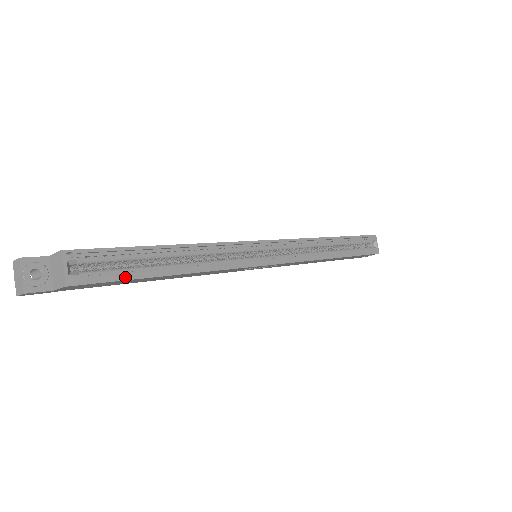
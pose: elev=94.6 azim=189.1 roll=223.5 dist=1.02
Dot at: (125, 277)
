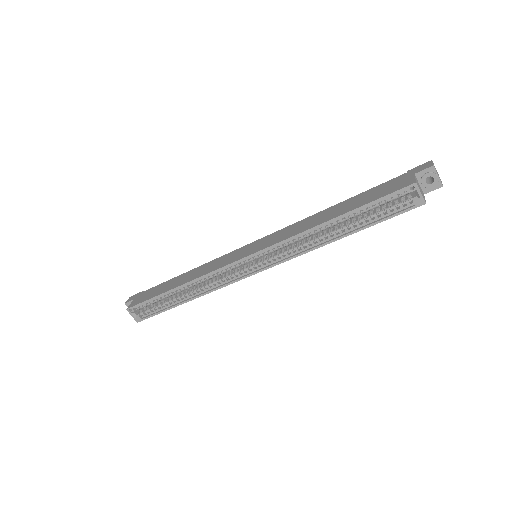
Dot at: (159, 312)
